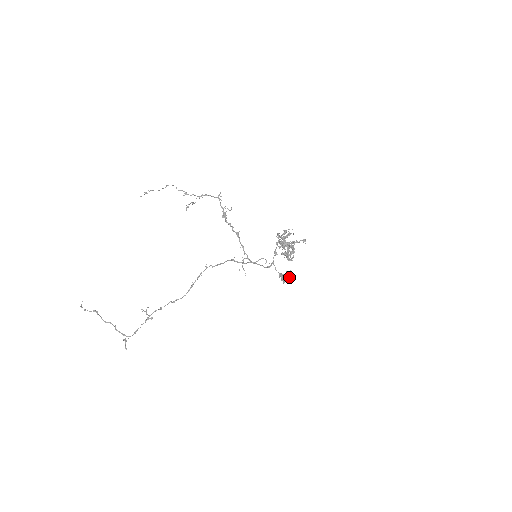
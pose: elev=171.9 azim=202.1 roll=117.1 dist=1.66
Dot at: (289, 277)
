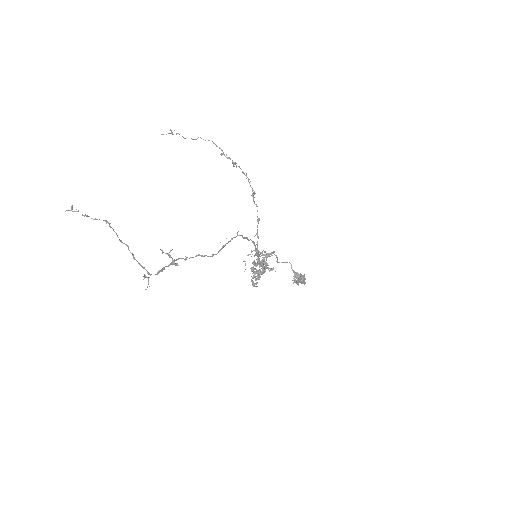
Dot at: (304, 280)
